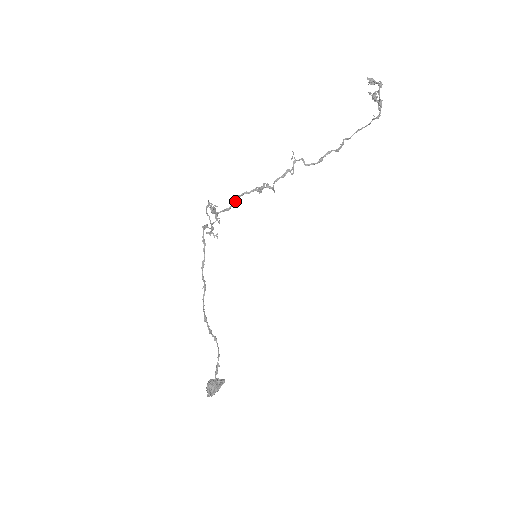
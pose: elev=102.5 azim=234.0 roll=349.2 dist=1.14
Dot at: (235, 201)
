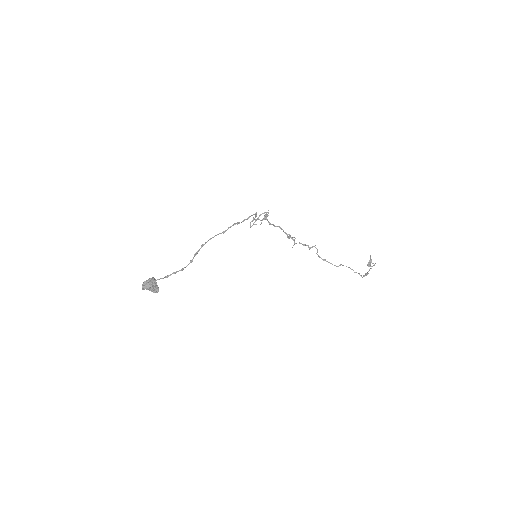
Dot at: (277, 226)
